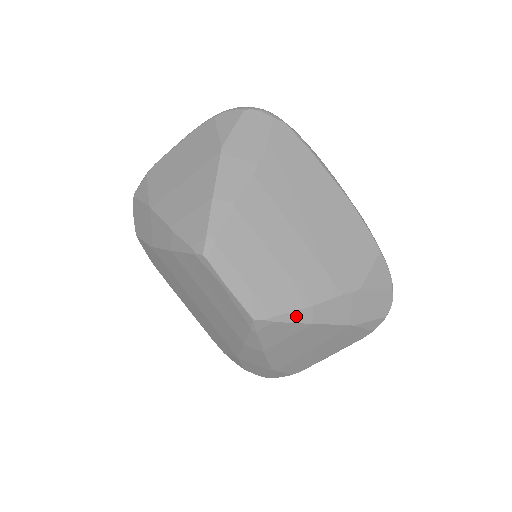
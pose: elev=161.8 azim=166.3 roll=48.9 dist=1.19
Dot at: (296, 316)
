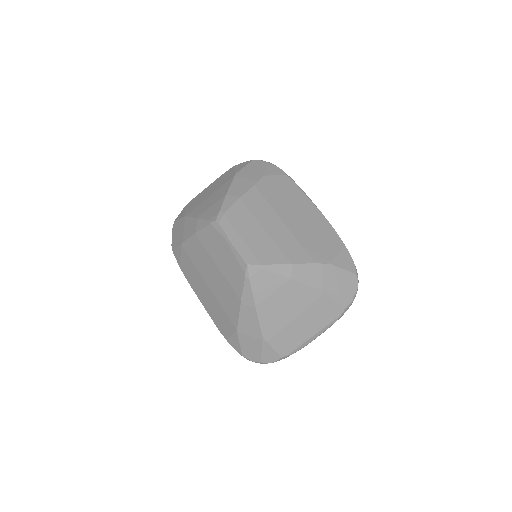
Dot at: (279, 269)
